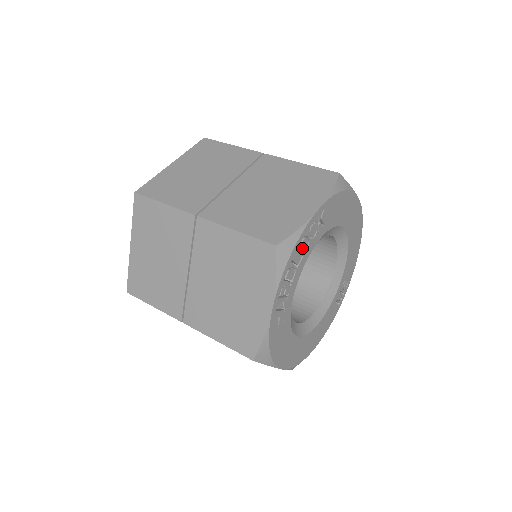
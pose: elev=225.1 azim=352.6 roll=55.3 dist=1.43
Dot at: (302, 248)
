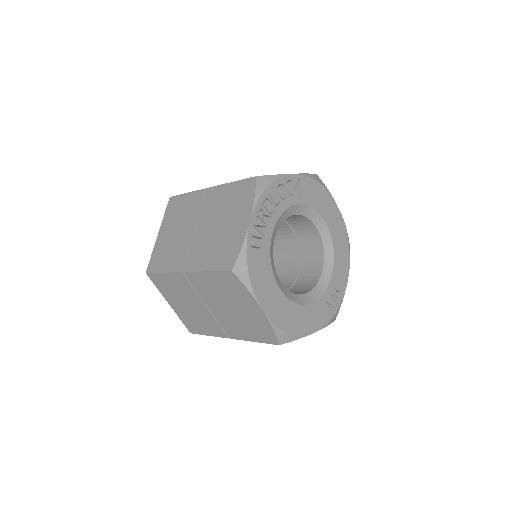
Dot at: (280, 193)
